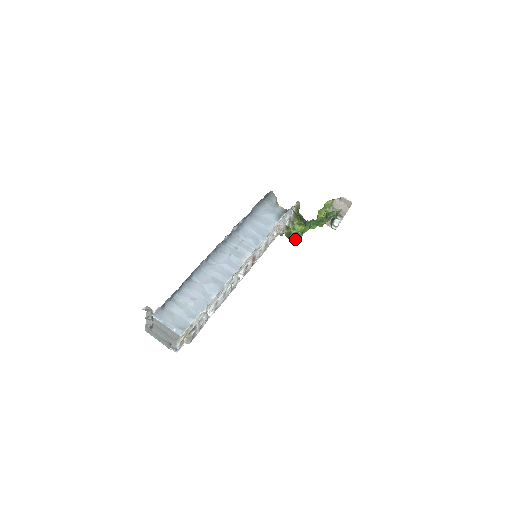
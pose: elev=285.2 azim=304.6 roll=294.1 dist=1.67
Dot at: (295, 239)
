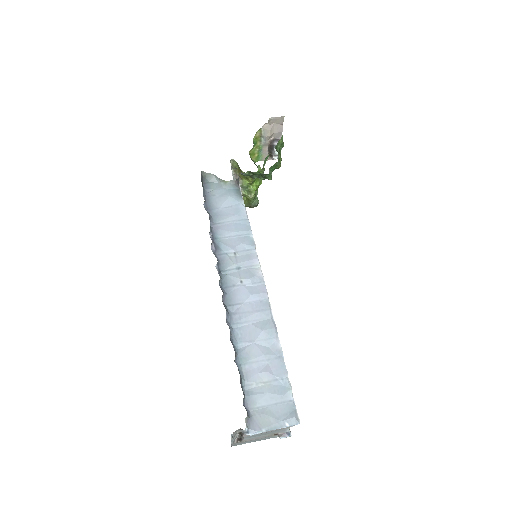
Dot at: (257, 202)
